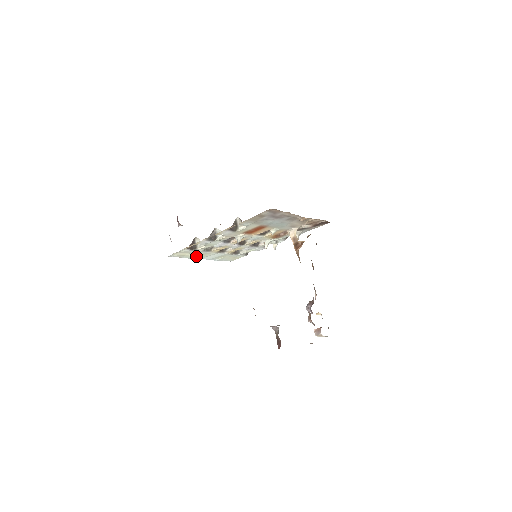
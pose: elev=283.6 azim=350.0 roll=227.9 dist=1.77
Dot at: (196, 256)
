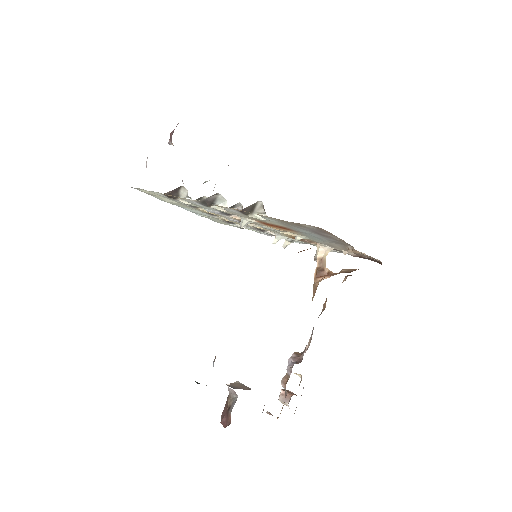
Dot at: occluded
